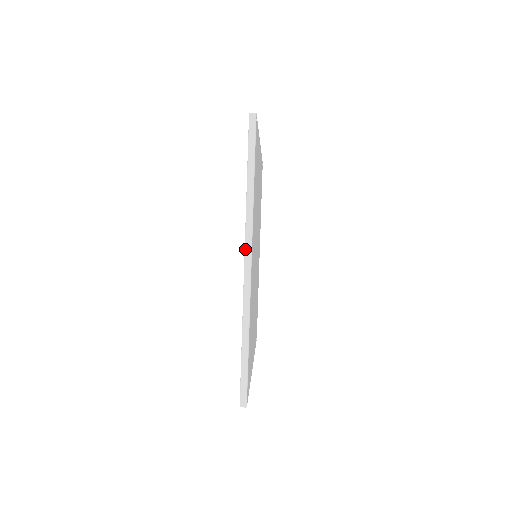
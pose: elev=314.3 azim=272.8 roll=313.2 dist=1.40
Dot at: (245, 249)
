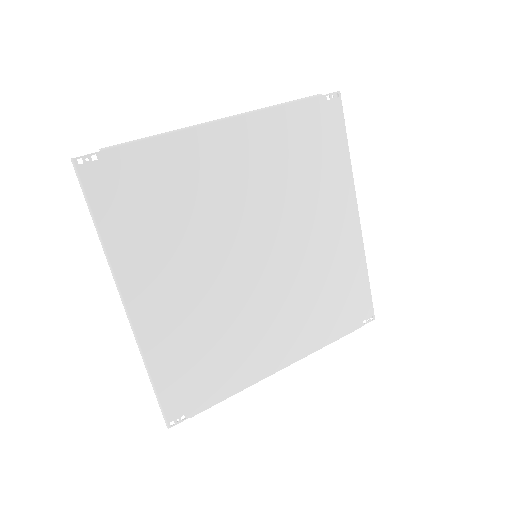
Dot at: occluded
